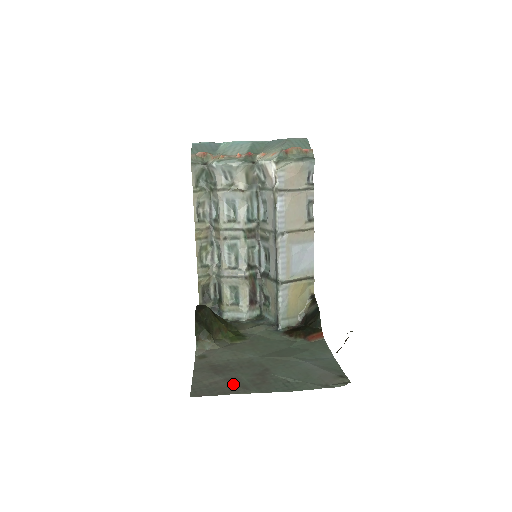
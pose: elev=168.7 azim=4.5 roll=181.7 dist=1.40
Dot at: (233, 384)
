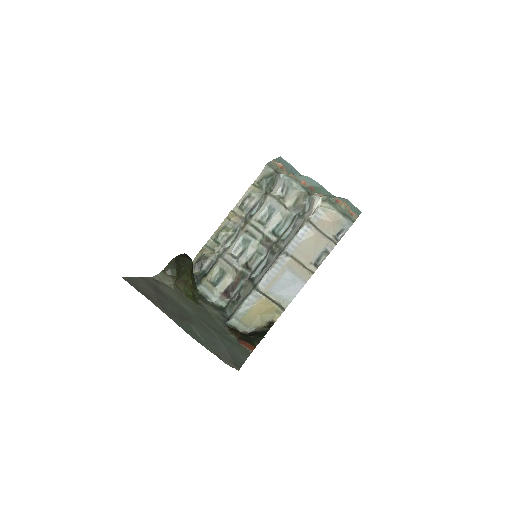
Dot at: (158, 300)
